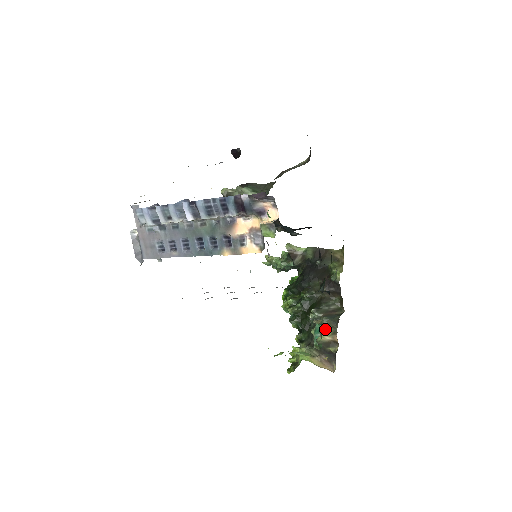
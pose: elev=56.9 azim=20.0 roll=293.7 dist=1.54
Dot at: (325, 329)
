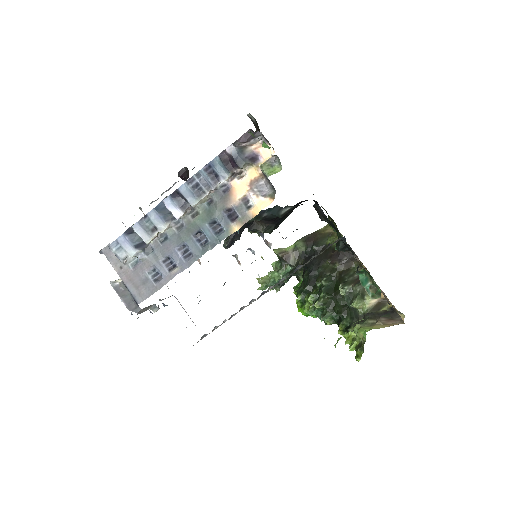
Dot at: (365, 294)
